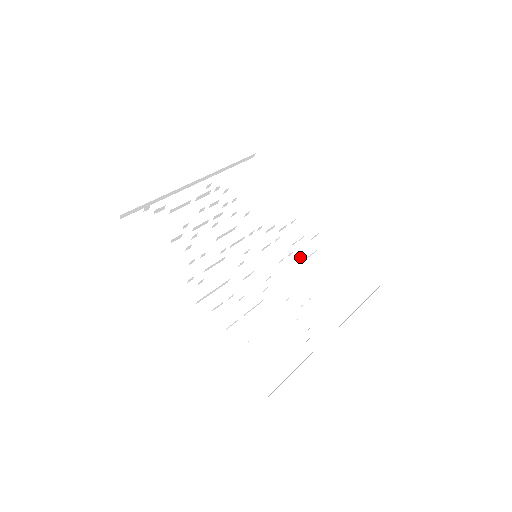
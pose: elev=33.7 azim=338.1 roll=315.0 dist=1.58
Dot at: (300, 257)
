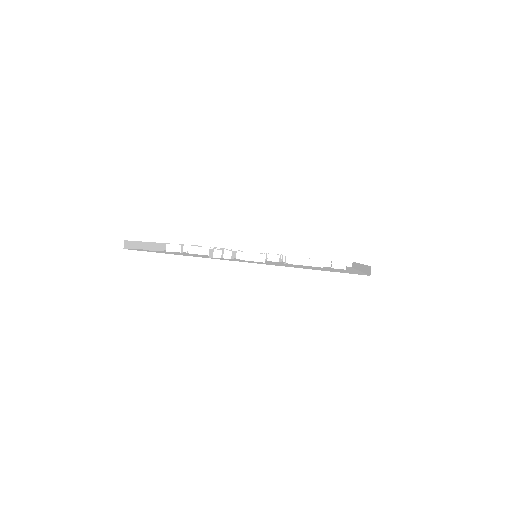
Dot at: occluded
